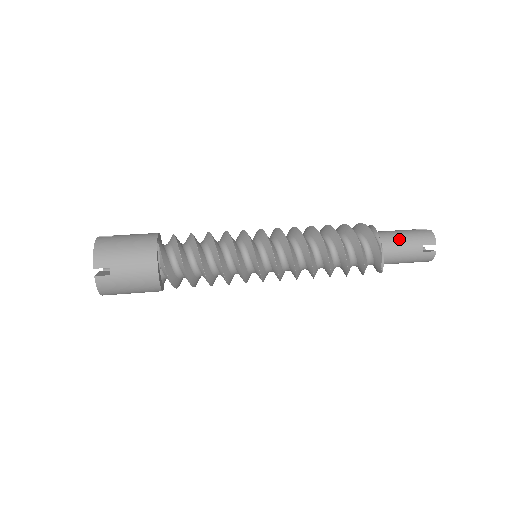
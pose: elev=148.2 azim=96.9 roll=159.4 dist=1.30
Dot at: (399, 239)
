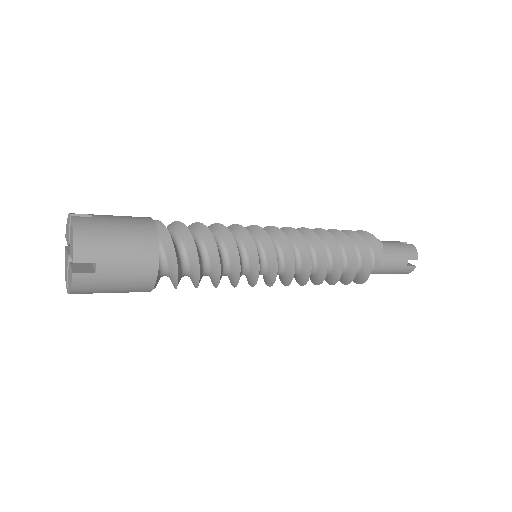
Dot at: occluded
